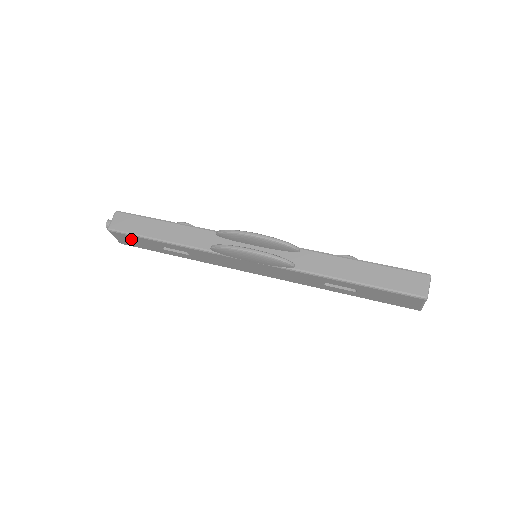
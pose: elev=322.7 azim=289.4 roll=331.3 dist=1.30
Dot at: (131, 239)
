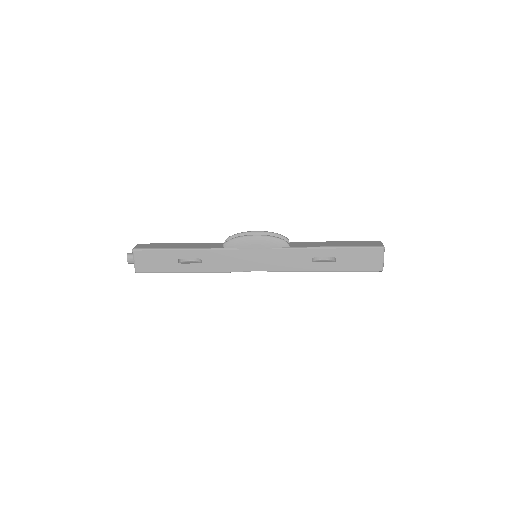
Dot at: (151, 258)
